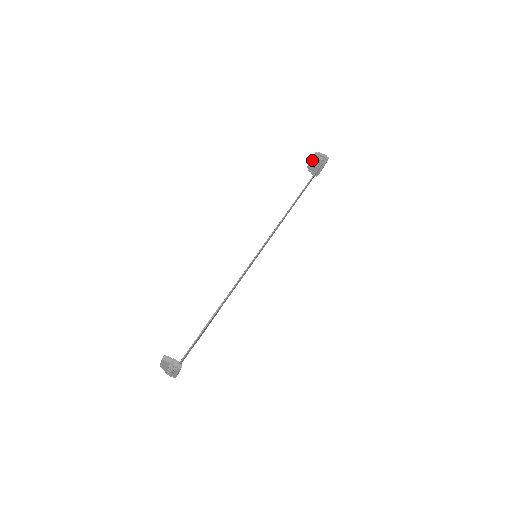
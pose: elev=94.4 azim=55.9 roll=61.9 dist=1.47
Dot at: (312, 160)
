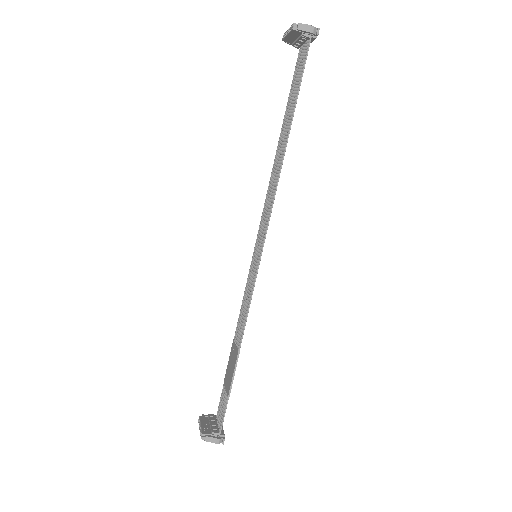
Dot at: (290, 34)
